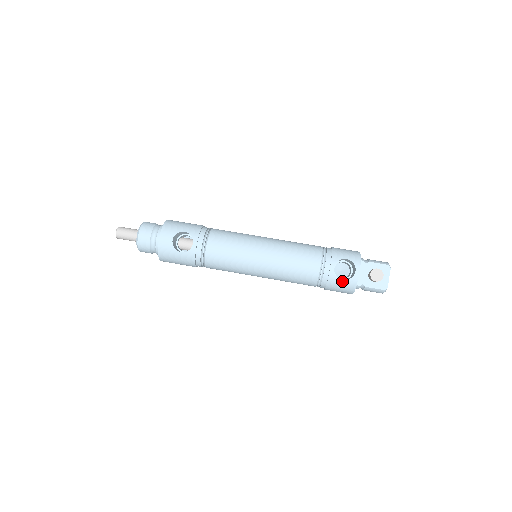
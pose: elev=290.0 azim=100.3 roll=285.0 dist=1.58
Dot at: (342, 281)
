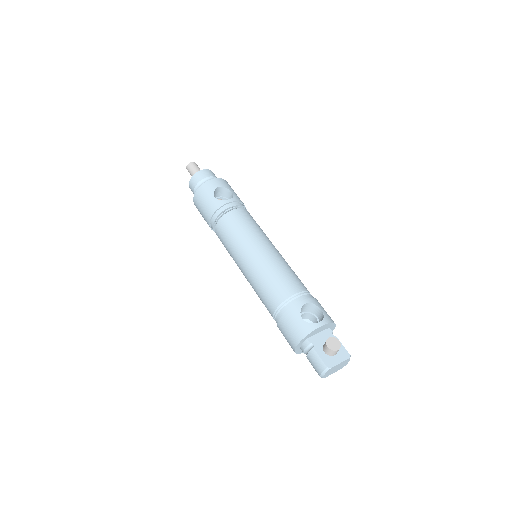
Dot at: (301, 319)
